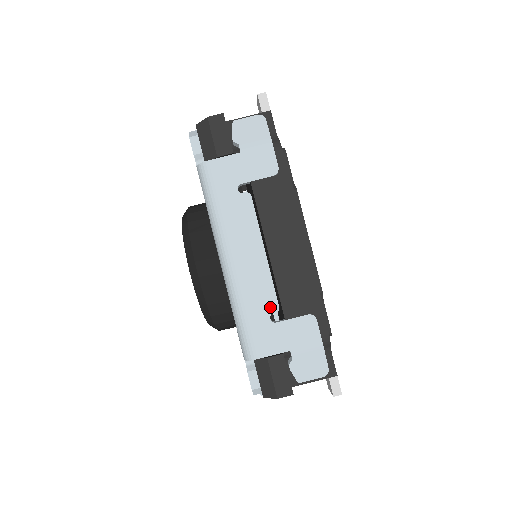
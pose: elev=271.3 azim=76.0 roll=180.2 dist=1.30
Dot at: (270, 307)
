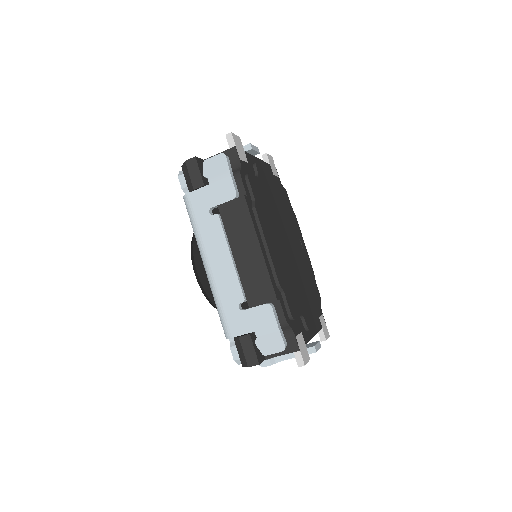
Dot at: (238, 299)
